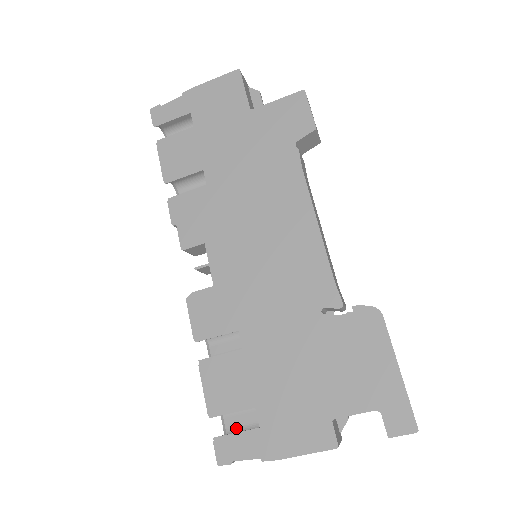
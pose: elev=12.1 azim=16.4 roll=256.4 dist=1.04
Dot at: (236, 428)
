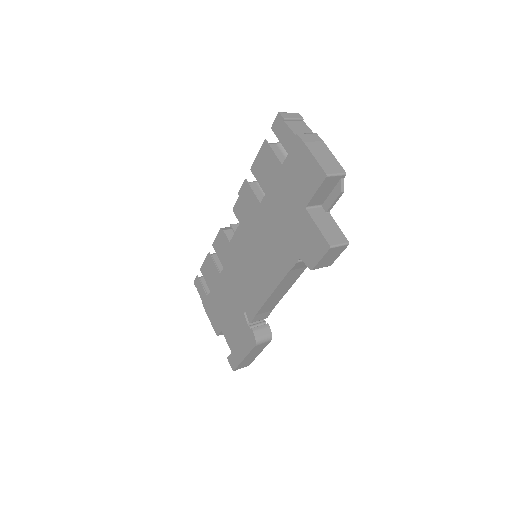
Dot at: occluded
